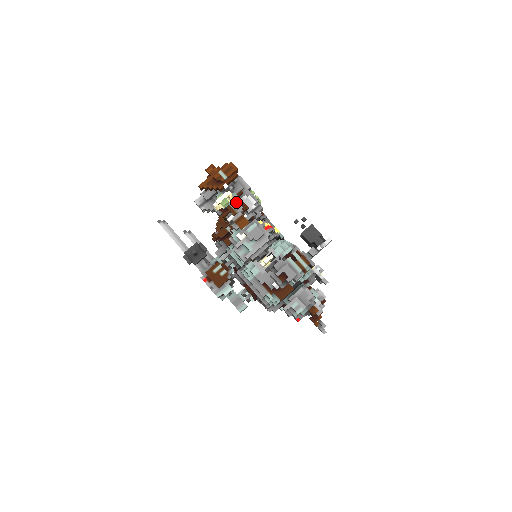
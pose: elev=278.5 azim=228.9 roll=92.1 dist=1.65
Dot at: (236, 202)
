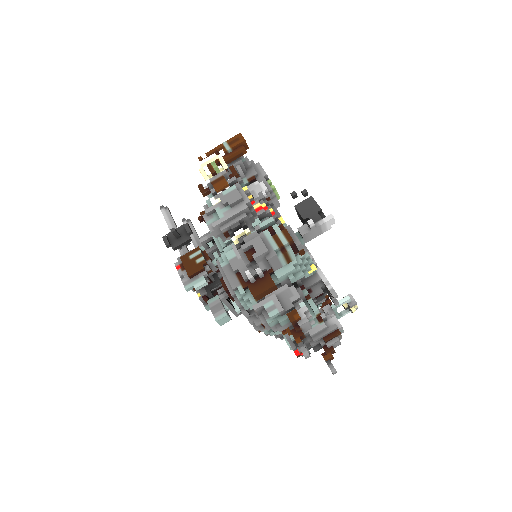
Dot at: occluded
